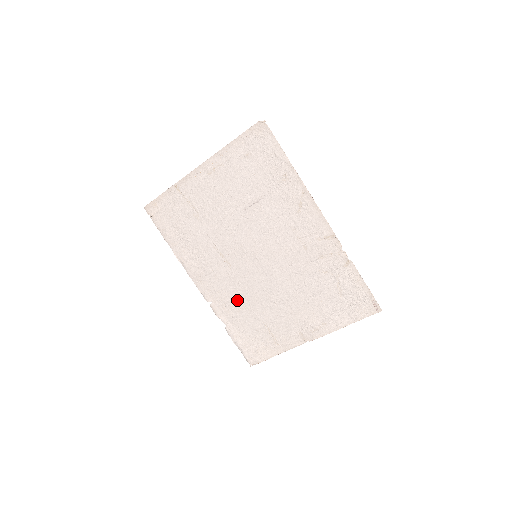
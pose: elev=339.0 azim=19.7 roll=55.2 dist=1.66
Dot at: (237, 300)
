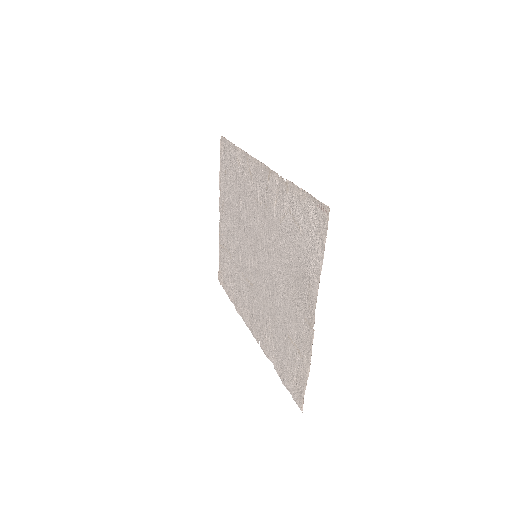
Dot at: (267, 322)
